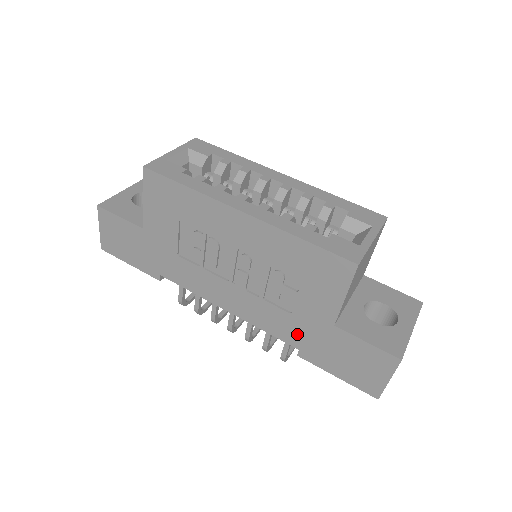
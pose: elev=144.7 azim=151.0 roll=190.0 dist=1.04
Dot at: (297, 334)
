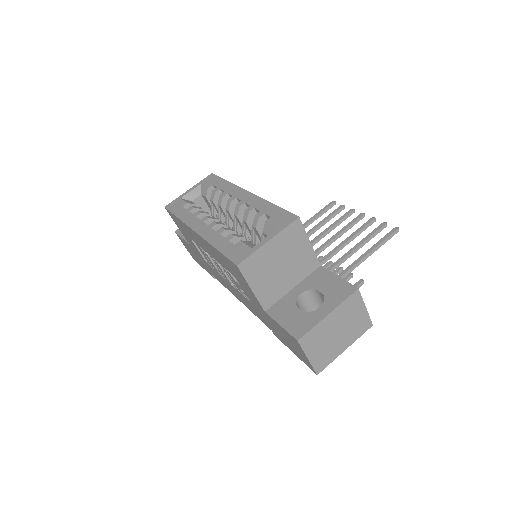
Dot at: (263, 318)
